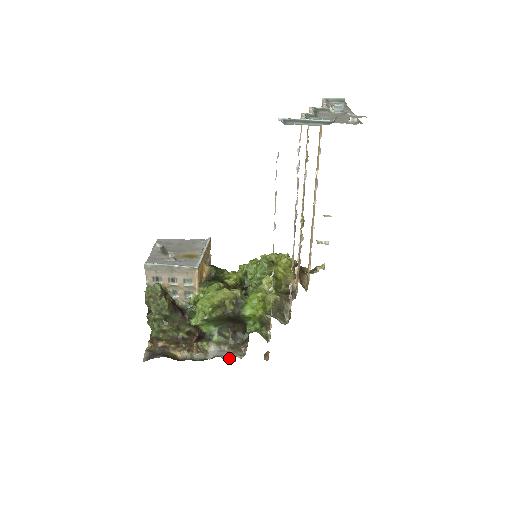
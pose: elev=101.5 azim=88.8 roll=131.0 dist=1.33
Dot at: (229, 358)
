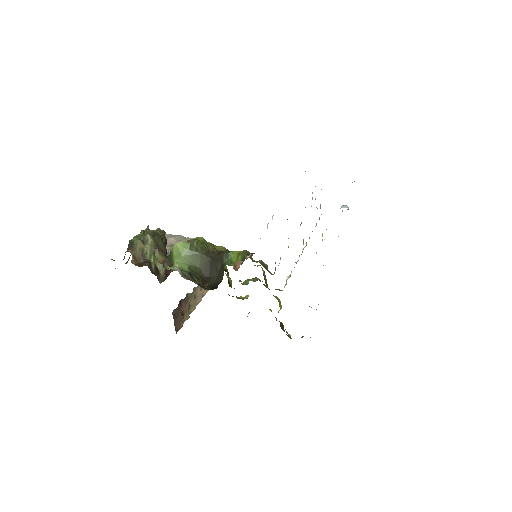
Dot at: occluded
